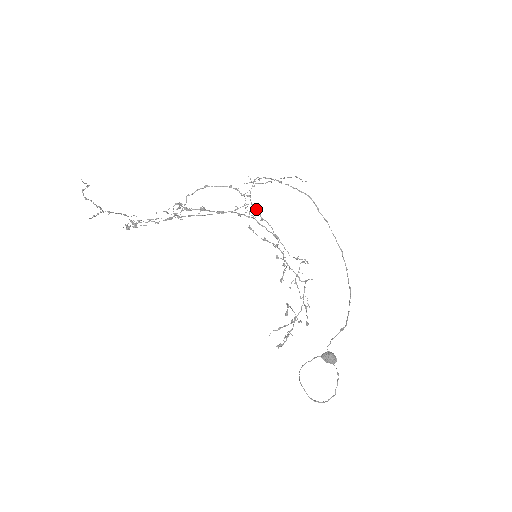
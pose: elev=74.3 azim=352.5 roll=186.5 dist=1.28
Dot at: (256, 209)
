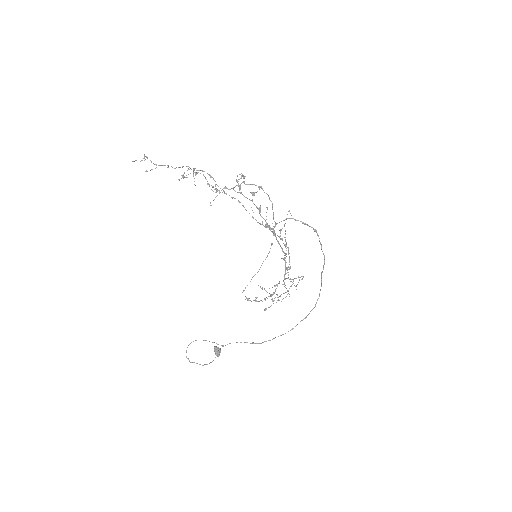
Dot at: occluded
